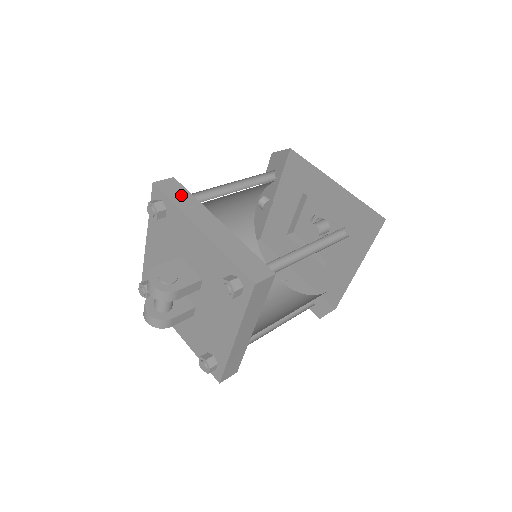
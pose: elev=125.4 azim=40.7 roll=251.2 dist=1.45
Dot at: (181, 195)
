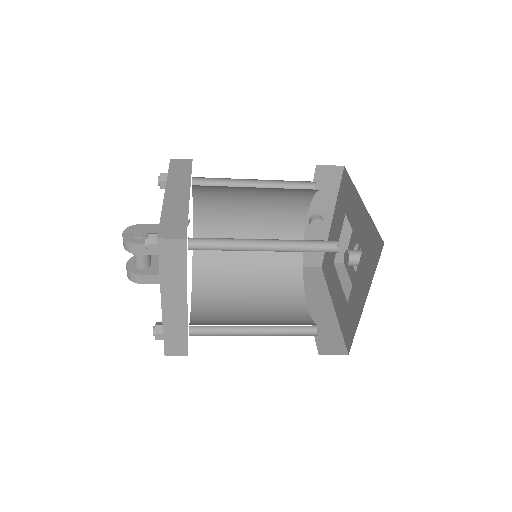
Dot at: (181, 170)
